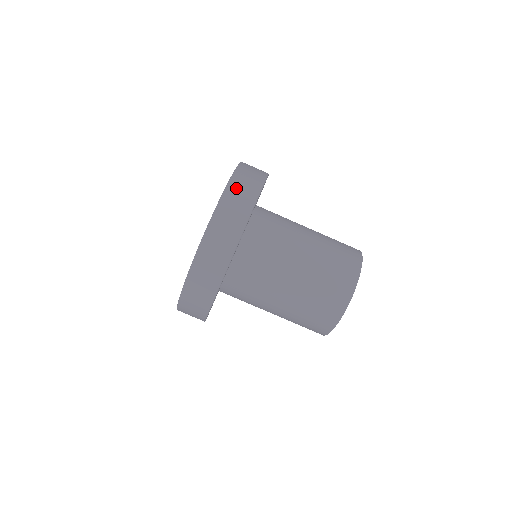
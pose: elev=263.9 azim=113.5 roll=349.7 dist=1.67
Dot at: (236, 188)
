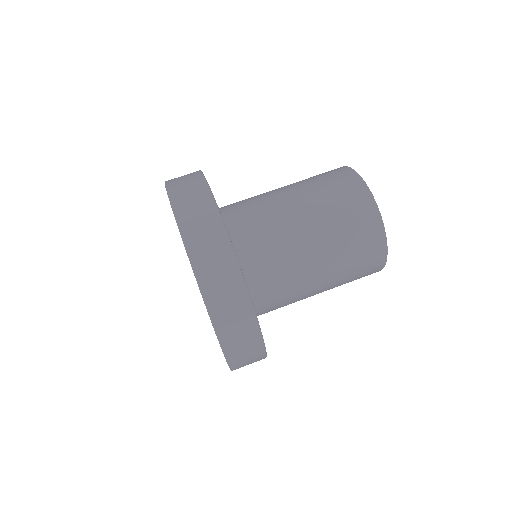
Dot at: (181, 197)
